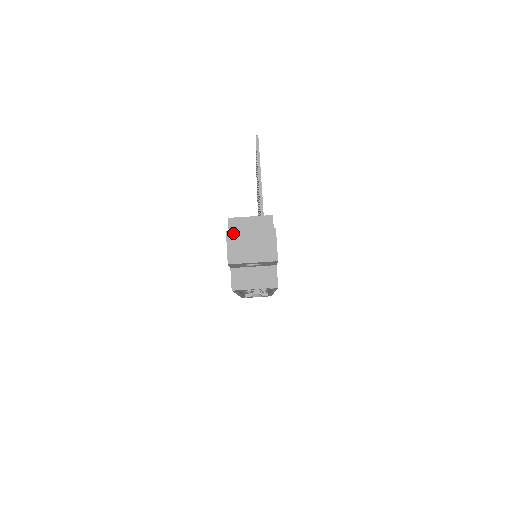
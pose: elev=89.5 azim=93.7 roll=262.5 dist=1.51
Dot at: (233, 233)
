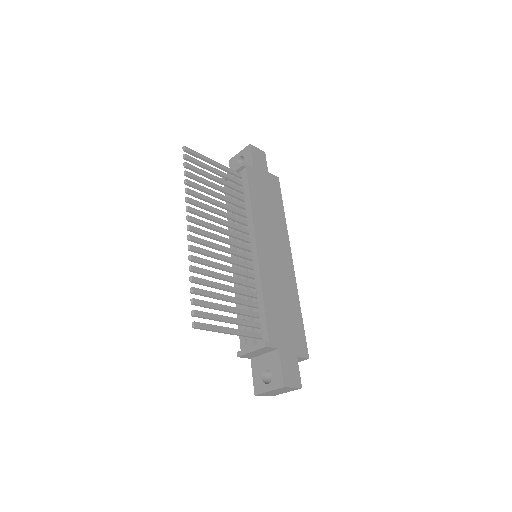
Dot at: (260, 395)
